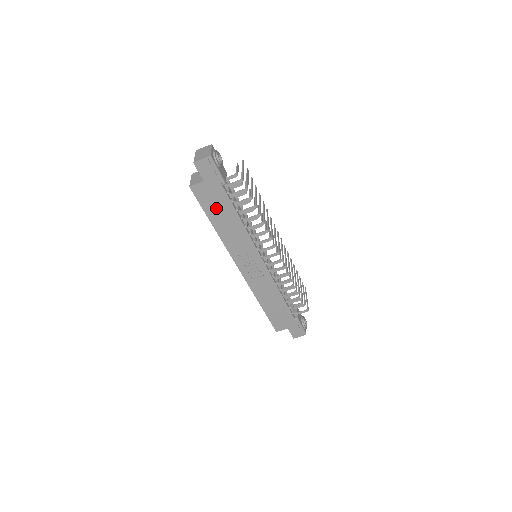
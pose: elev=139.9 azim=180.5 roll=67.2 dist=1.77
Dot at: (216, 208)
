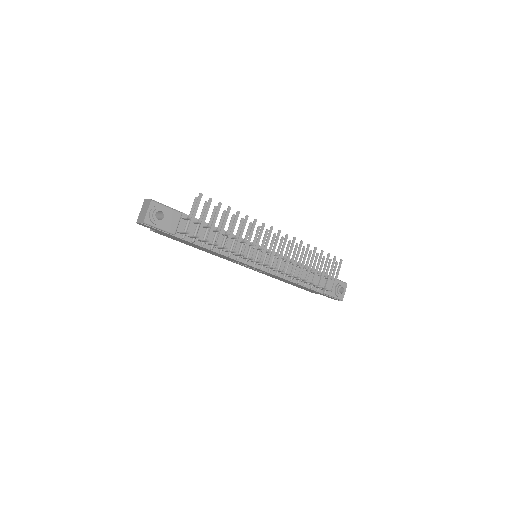
Dot at: (184, 242)
